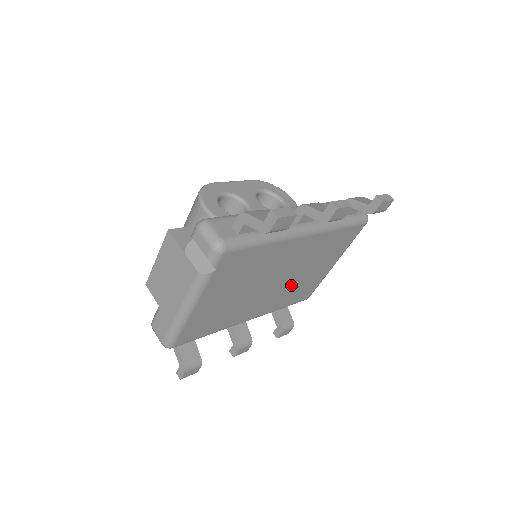
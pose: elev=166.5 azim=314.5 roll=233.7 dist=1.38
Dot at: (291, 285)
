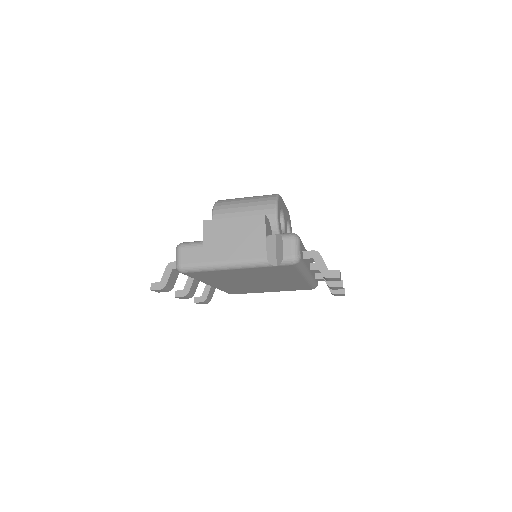
Dot at: (250, 287)
